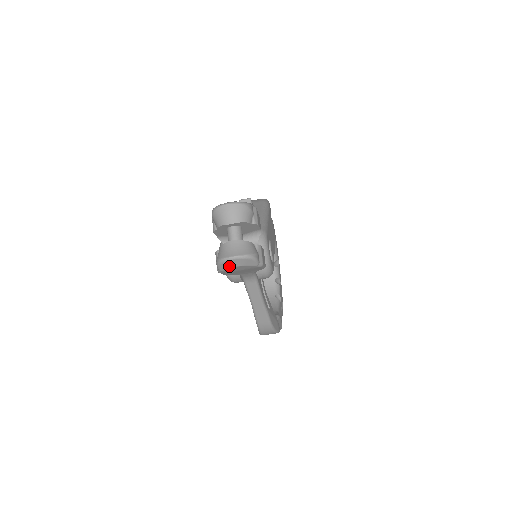
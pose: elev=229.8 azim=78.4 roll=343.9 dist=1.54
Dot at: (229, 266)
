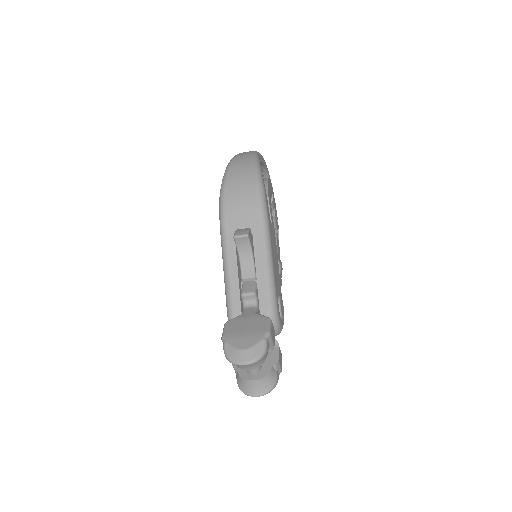
Dot at: occluded
